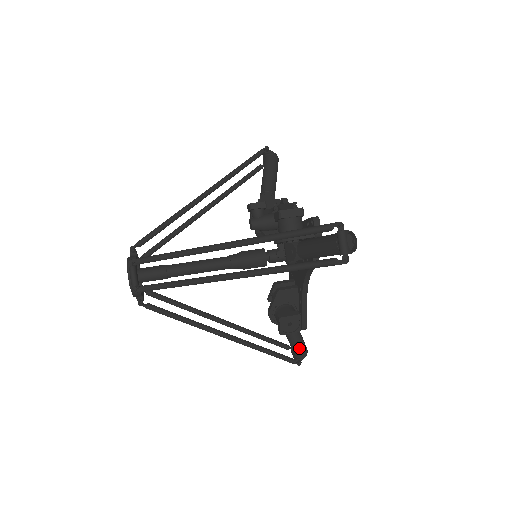
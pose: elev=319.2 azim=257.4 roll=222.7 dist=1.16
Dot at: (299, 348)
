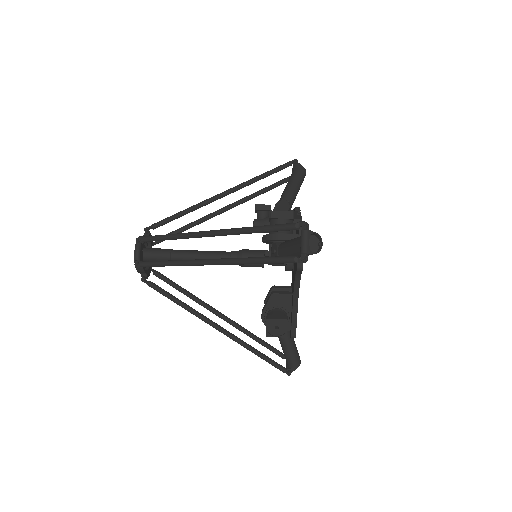
Dot at: (291, 357)
